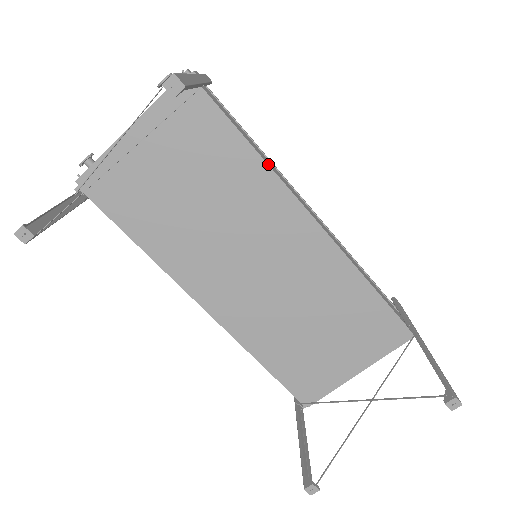
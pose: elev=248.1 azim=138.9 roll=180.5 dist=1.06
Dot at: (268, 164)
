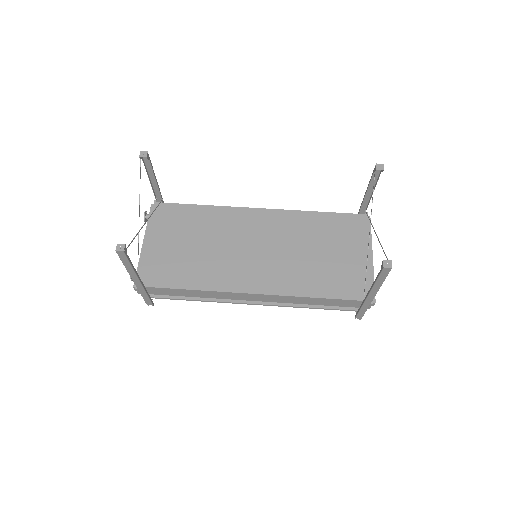
Dot at: (217, 206)
